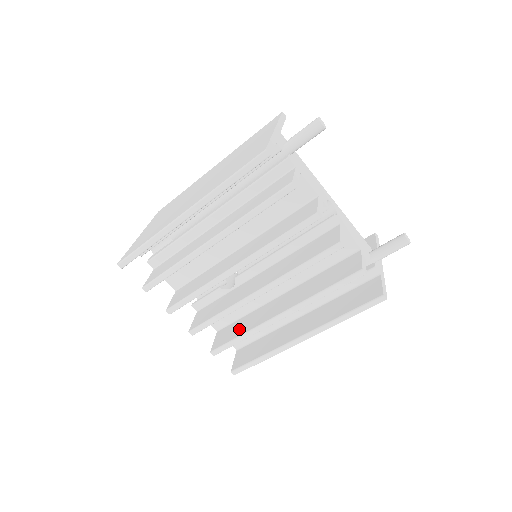
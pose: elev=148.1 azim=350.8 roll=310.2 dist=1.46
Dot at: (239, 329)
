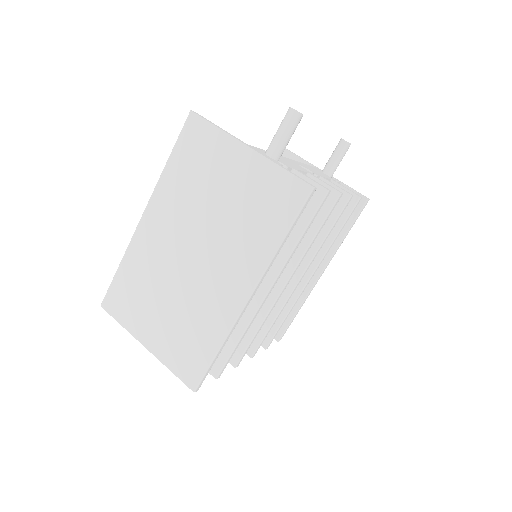
Dot at: occluded
